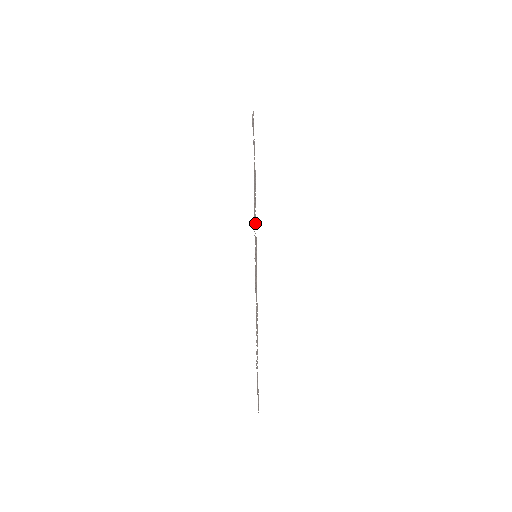
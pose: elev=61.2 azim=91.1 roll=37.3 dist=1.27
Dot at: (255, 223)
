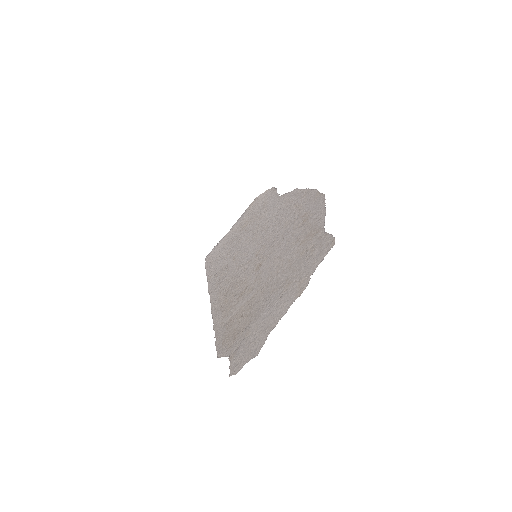
Dot at: (261, 237)
